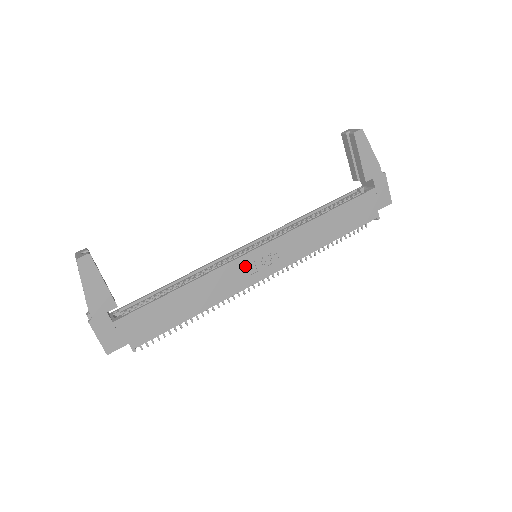
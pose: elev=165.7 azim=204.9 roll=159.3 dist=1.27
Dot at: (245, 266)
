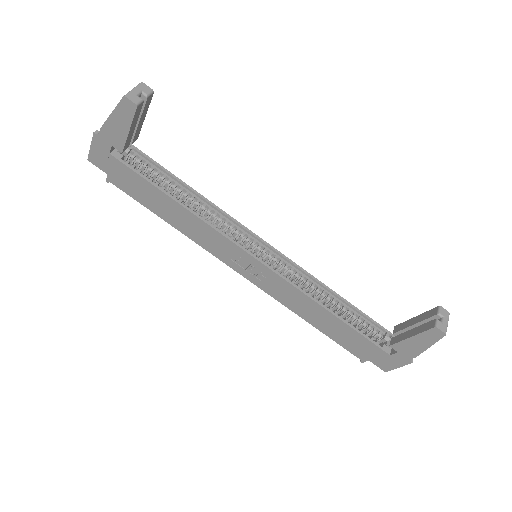
Dot at: (235, 253)
